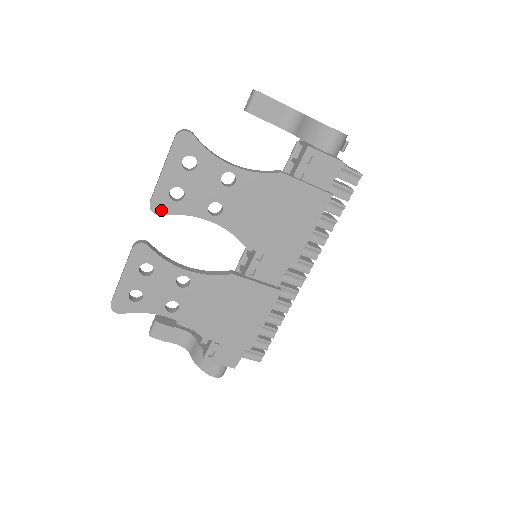
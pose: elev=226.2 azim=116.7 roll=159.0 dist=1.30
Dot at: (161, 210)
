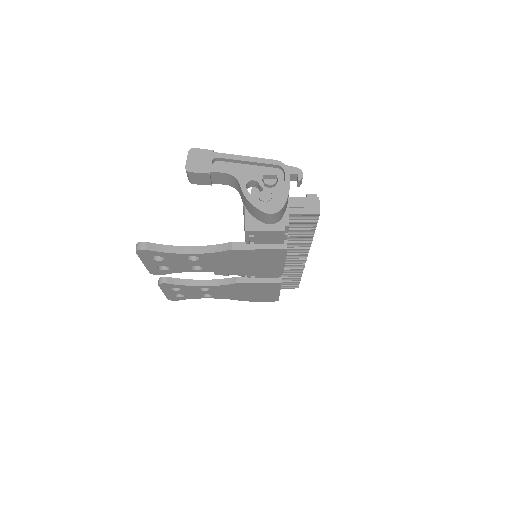
Dot at: (160, 274)
